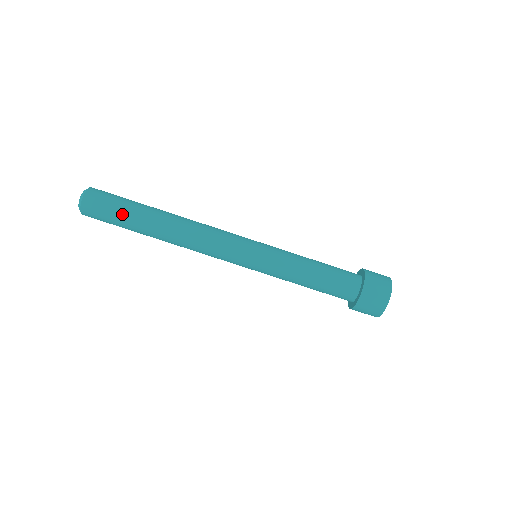
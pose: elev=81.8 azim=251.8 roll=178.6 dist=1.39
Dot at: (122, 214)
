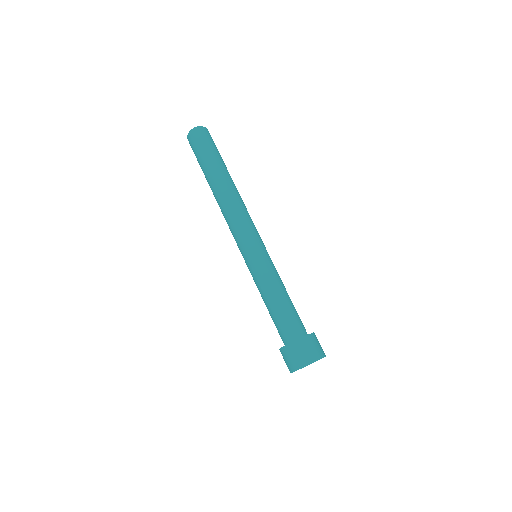
Dot at: (209, 154)
